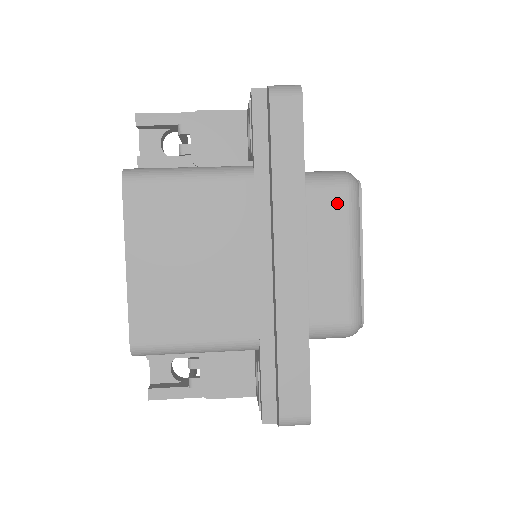
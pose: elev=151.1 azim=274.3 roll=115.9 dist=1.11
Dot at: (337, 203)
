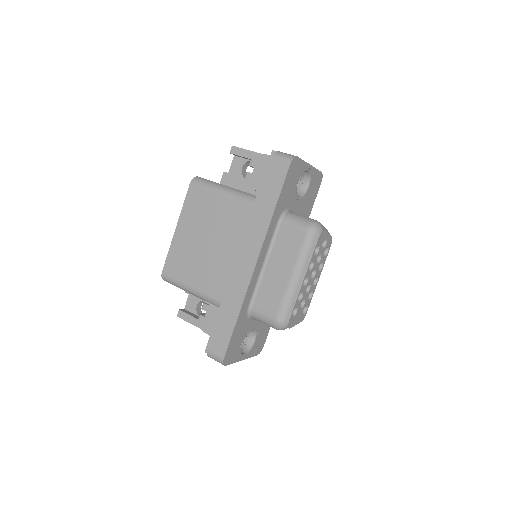
Dot at: (296, 239)
